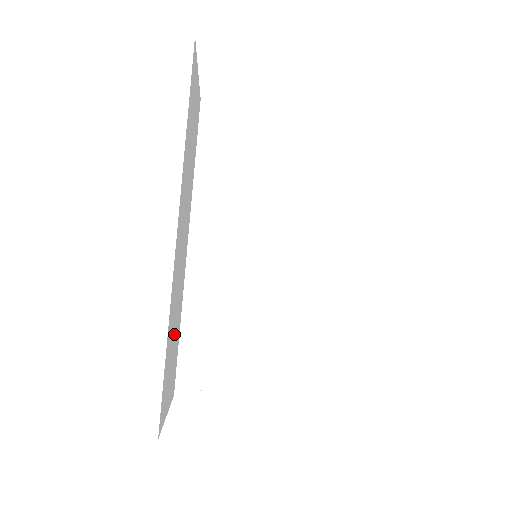
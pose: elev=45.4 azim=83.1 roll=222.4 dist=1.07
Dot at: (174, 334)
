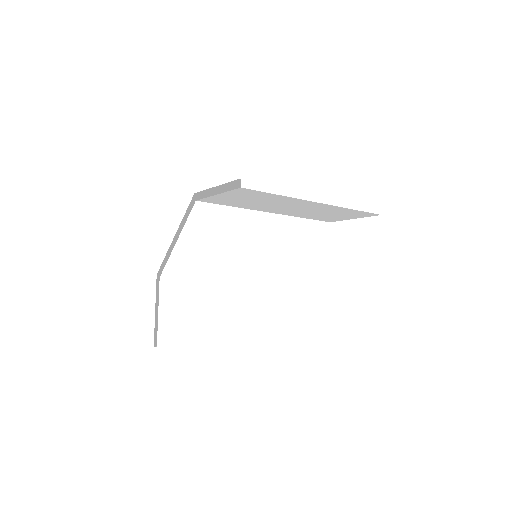
Dot at: (263, 311)
